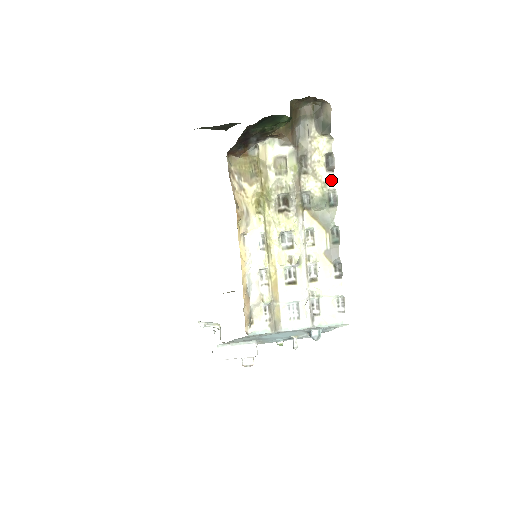
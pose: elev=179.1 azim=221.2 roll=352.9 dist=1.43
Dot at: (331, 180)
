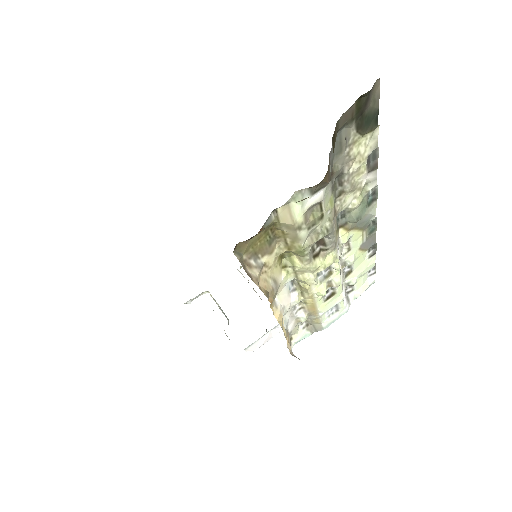
Dot at: (373, 179)
